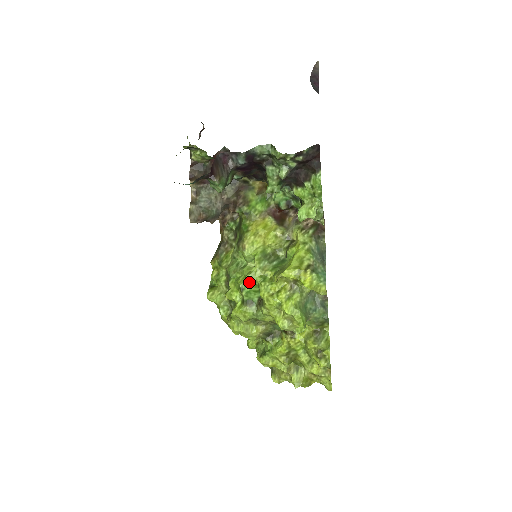
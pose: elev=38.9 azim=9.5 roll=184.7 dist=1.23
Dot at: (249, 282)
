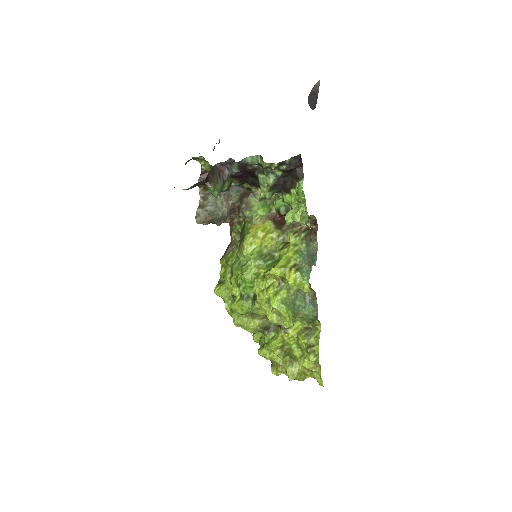
Dot at: (245, 278)
